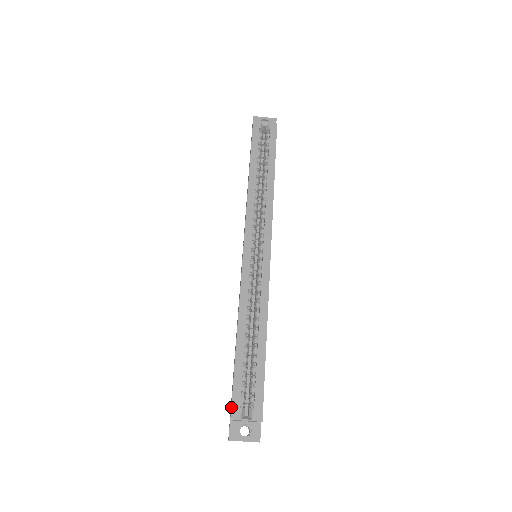
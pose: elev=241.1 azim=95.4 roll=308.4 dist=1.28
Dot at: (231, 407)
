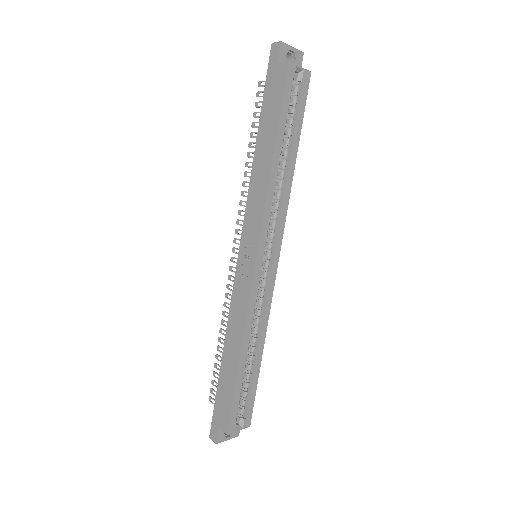
Dot at: (229, 424)
